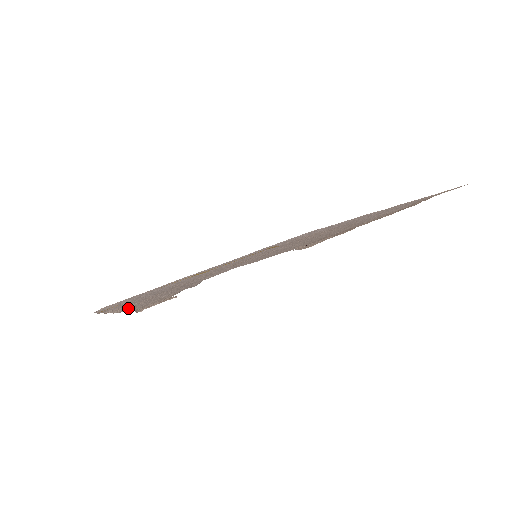
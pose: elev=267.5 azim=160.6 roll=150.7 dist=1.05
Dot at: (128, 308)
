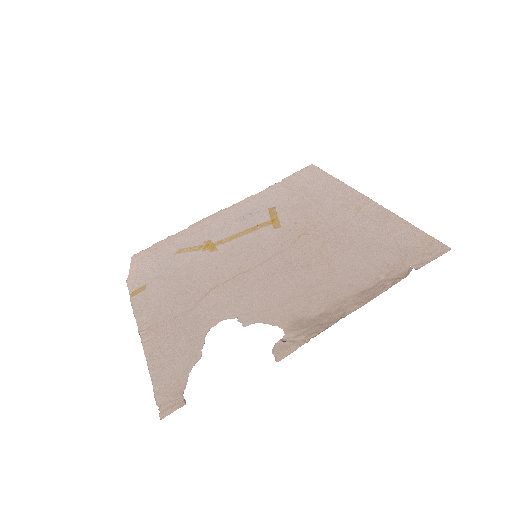
Dot at: (154, 354)
